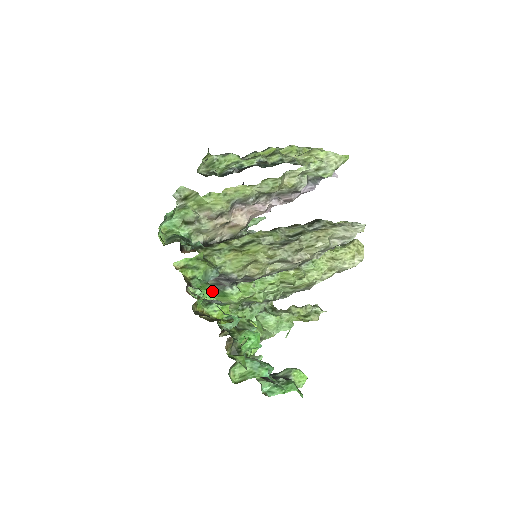
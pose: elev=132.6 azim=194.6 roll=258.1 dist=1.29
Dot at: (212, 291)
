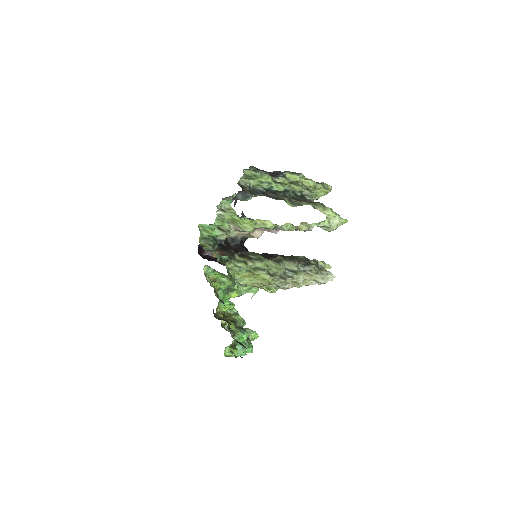
Dot at: occluded
